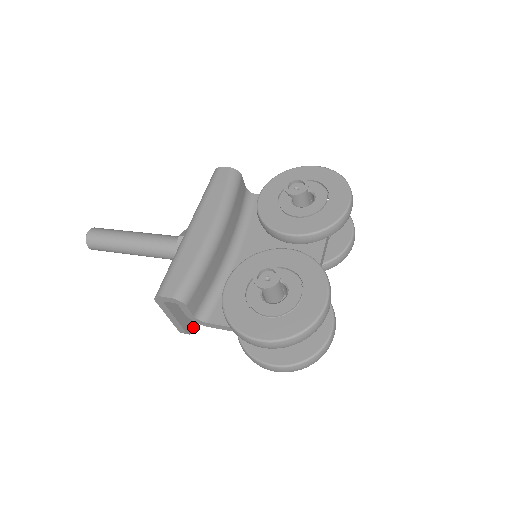
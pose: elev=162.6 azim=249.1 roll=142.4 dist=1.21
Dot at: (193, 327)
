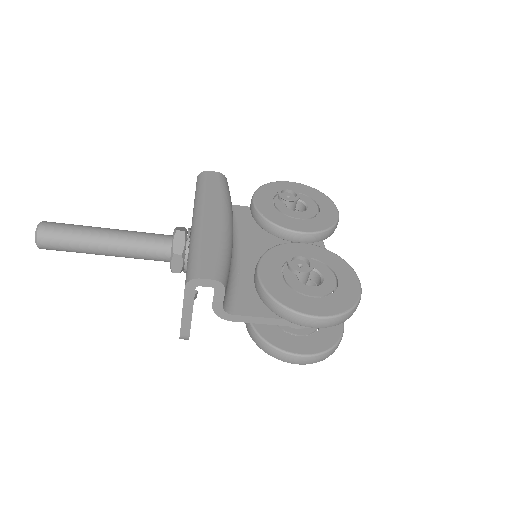
Dot at: occluded
